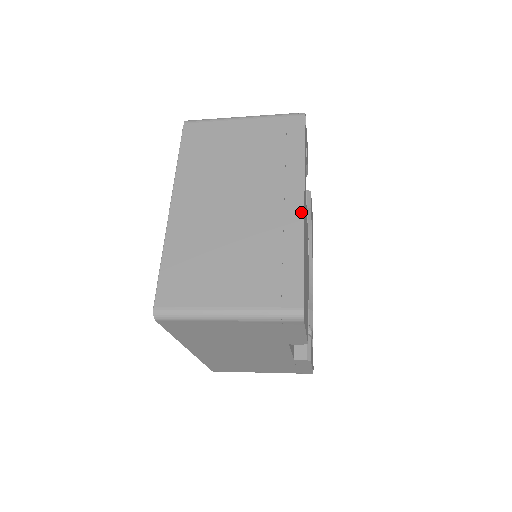
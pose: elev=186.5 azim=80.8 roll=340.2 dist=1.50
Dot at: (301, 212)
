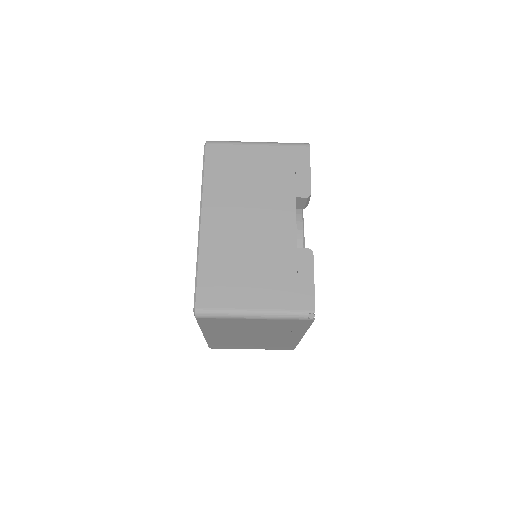
Dot at: occluded
